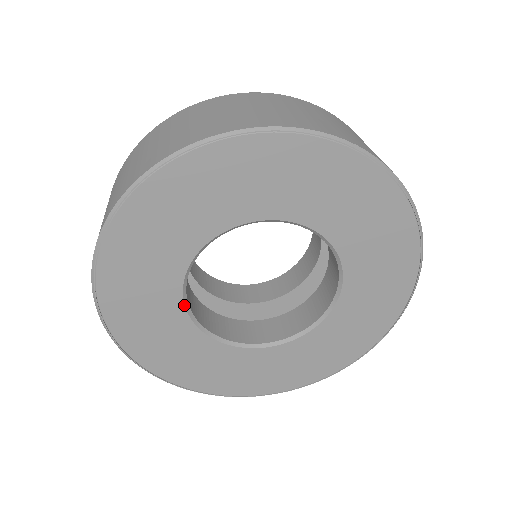
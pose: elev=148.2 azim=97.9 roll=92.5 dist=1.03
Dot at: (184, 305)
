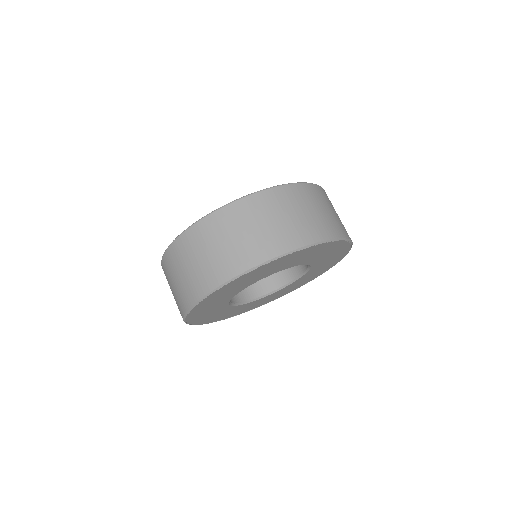
Dot at: (230, 305)
